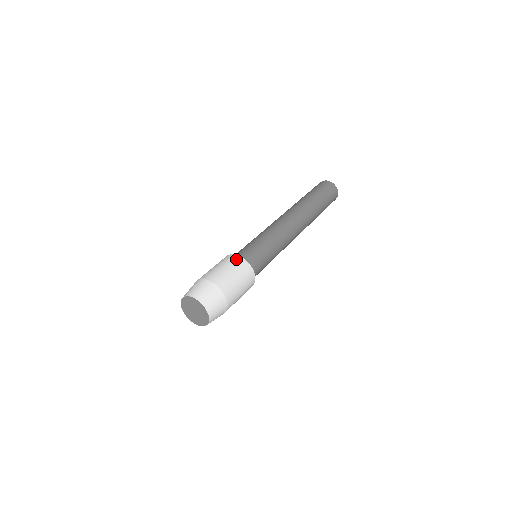
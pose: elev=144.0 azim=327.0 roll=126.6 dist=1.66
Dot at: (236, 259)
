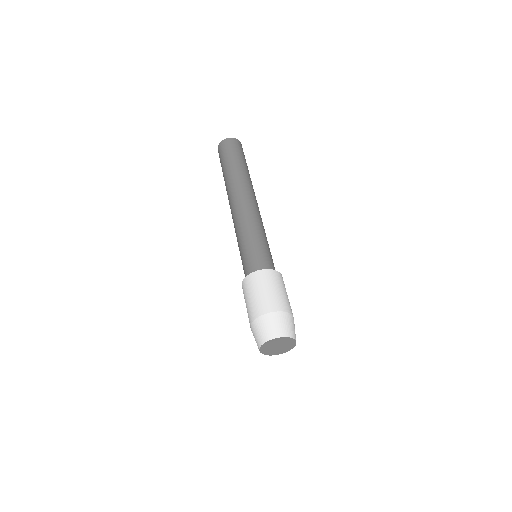
Dot at: (250, 280)
